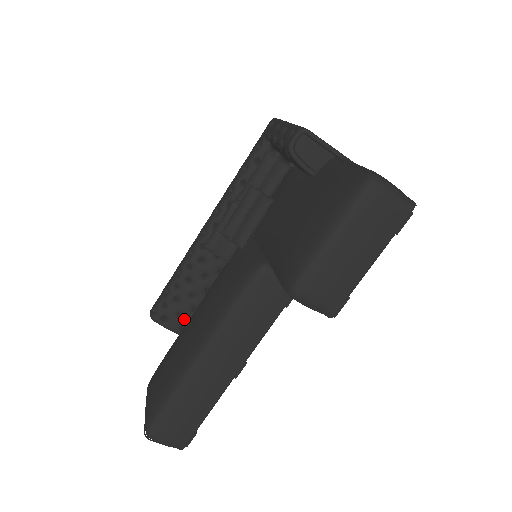
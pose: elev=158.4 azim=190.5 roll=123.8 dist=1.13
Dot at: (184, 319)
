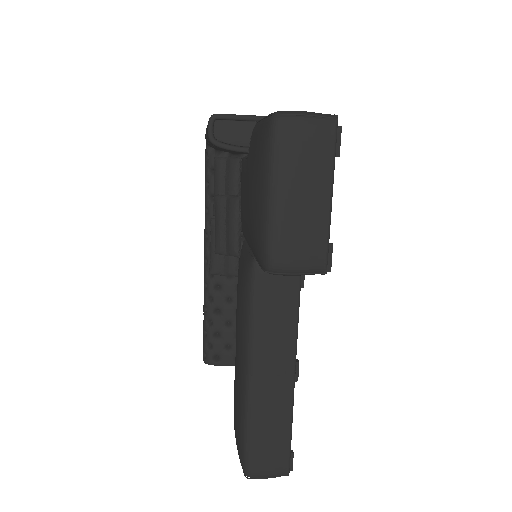
Dot at: (234, 349)
